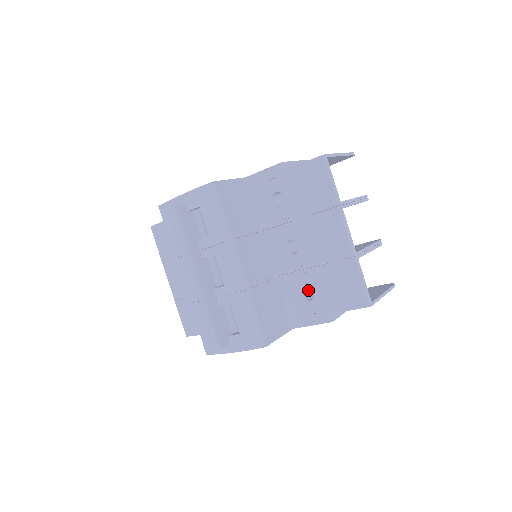
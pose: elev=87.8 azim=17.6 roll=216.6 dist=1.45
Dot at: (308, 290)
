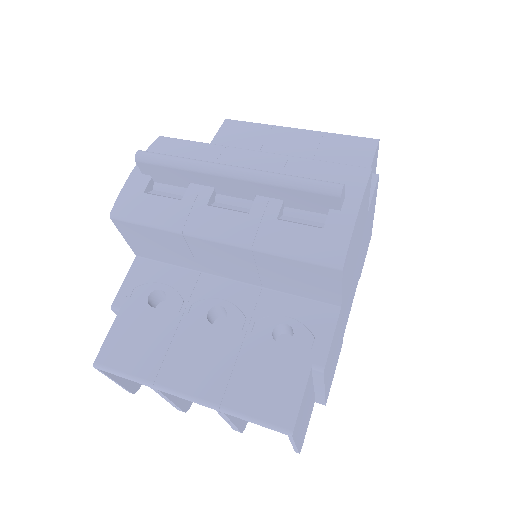
Dot at: occluded
